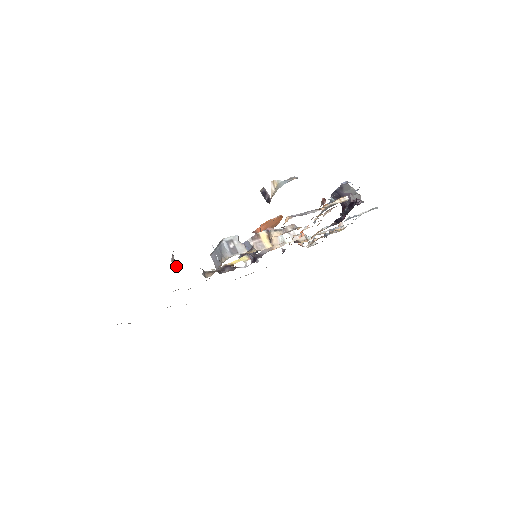
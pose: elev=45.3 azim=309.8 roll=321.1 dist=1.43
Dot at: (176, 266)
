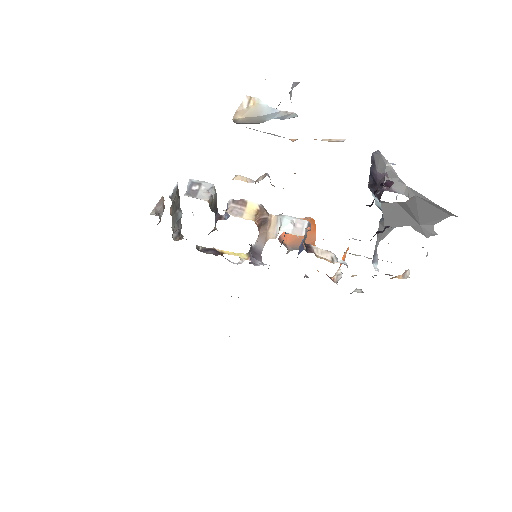
Dot at: (153, 214)
